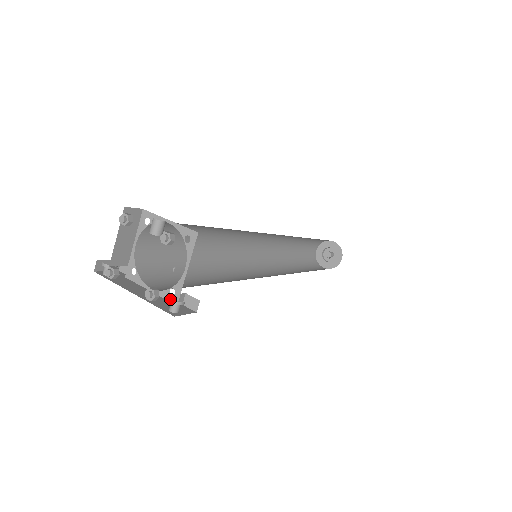
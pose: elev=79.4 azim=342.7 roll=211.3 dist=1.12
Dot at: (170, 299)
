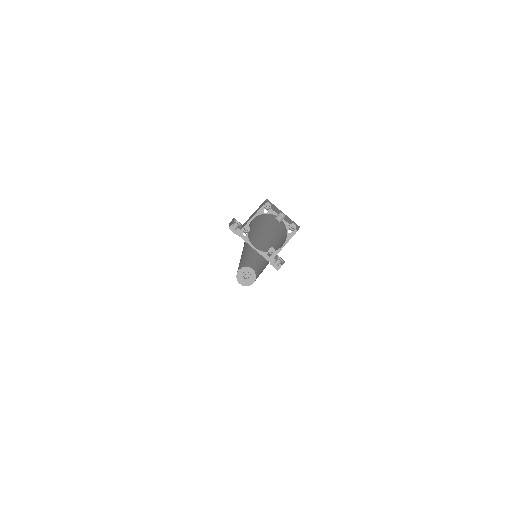
Dot at: (280, 258)
